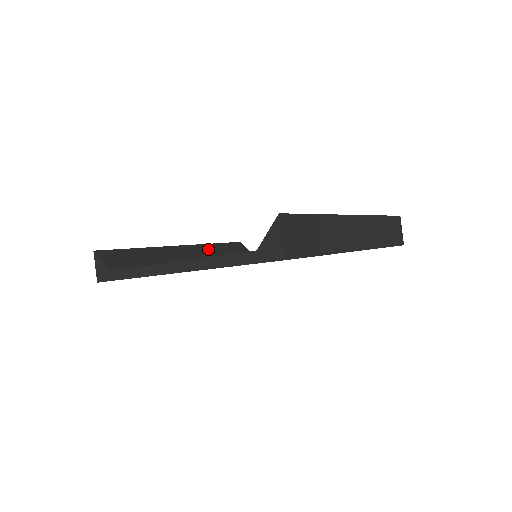
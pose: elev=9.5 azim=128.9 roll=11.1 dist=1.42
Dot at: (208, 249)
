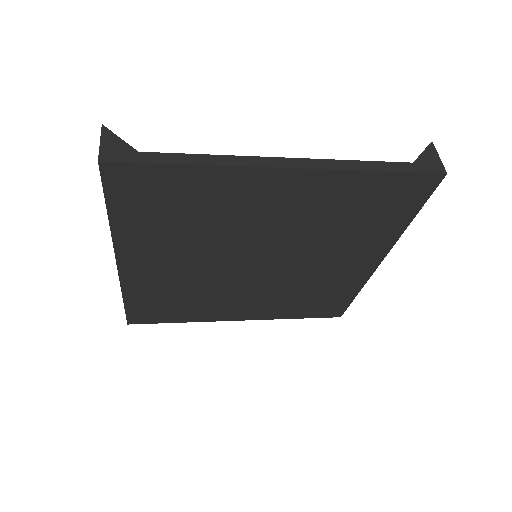
Dot at: occluded
